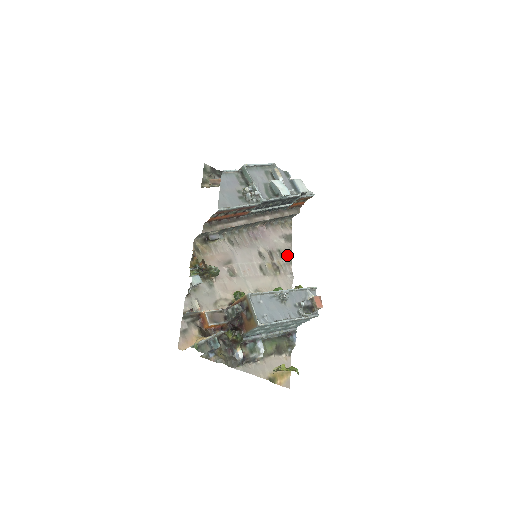
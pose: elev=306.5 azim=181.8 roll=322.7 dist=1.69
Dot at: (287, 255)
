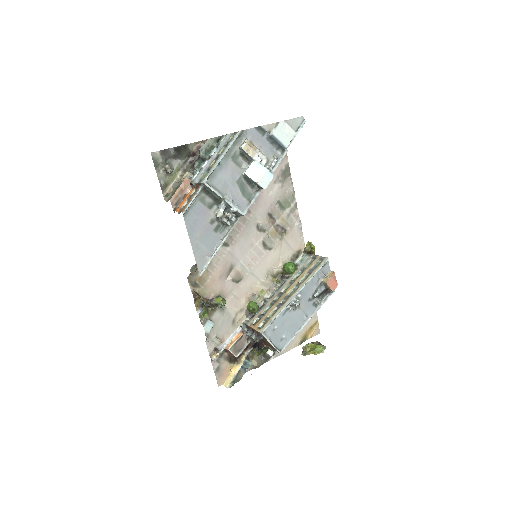
Dot at: (289, 200)
